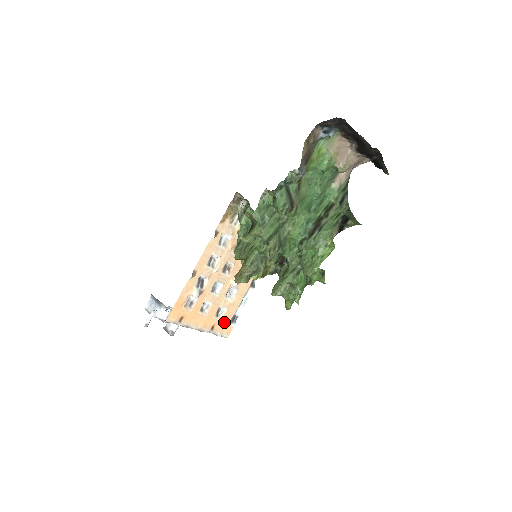
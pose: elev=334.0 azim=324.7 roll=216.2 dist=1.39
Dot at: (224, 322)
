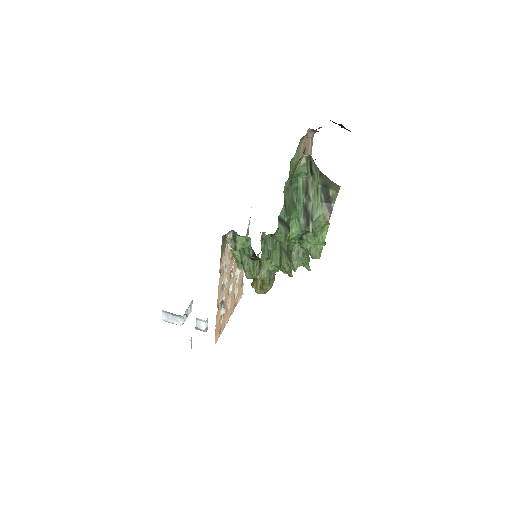
Dot at: (238, 292)
